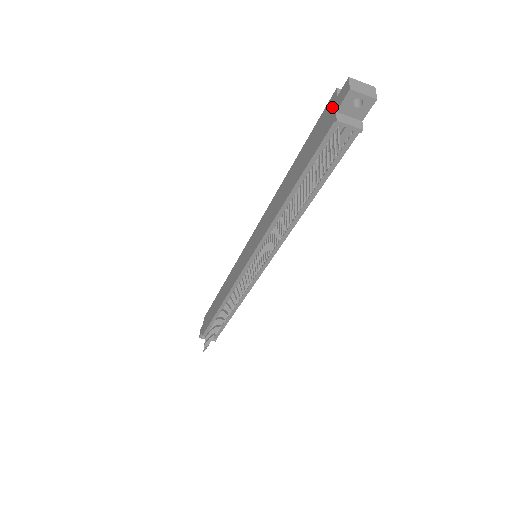
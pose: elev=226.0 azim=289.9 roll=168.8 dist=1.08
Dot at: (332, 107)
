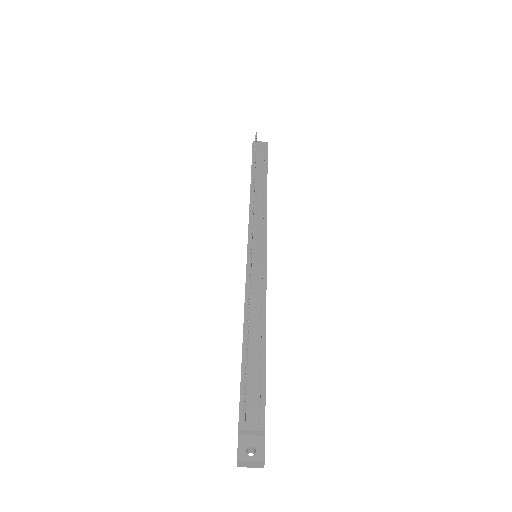
Dot at: occluded
